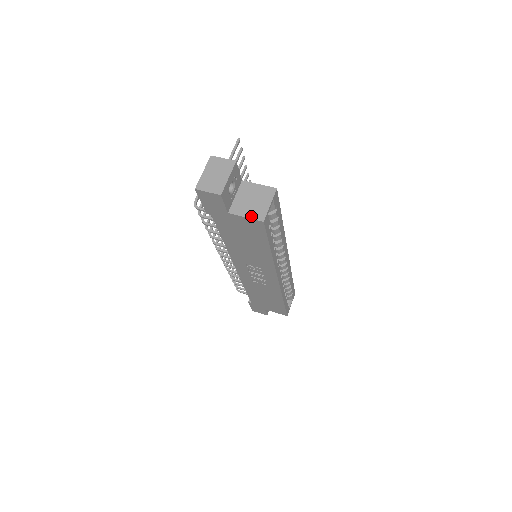
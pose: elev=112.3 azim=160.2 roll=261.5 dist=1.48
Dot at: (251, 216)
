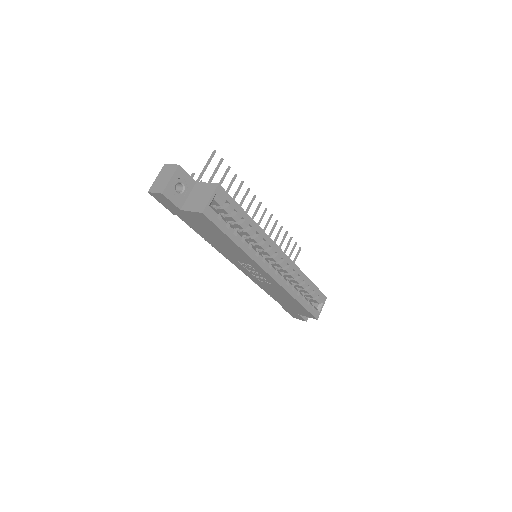
Dot at: (195, 210)
